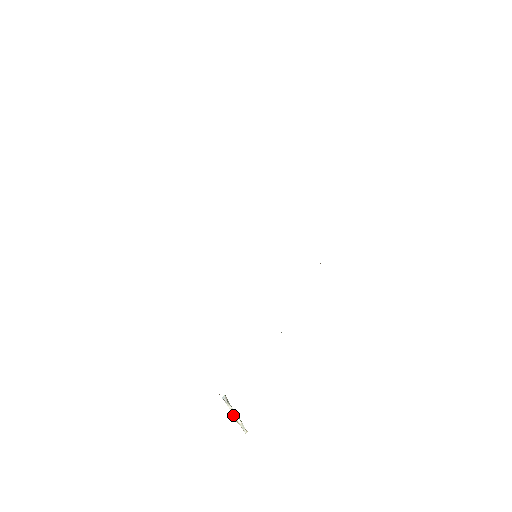
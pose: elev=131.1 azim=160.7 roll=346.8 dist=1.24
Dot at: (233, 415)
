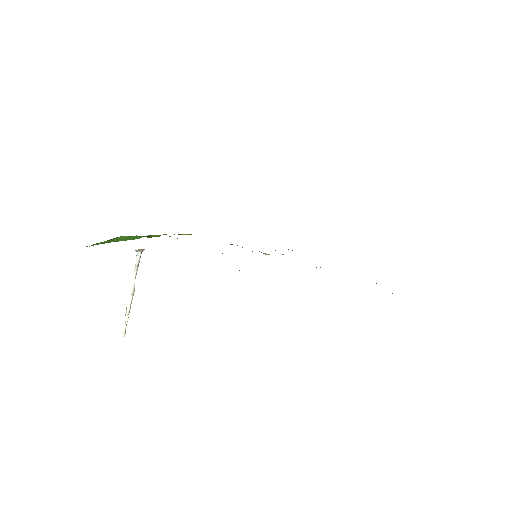
Dot at: (130, 291)
